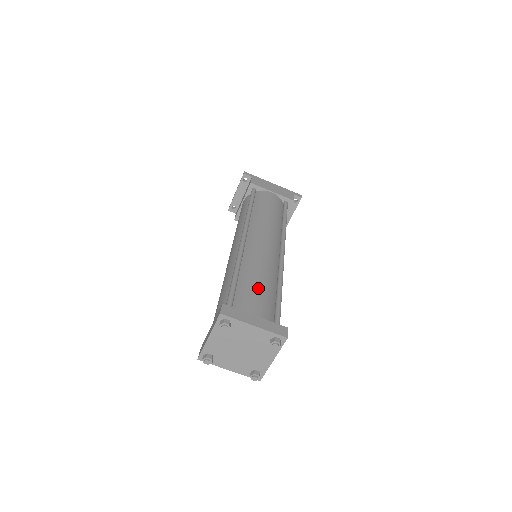
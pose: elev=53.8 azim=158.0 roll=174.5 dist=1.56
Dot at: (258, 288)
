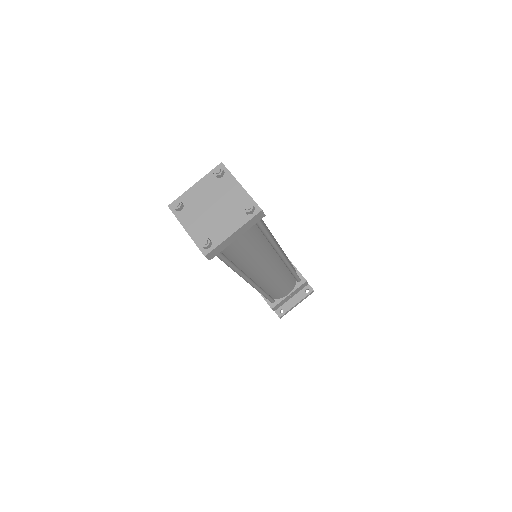
Dot at: occluded
